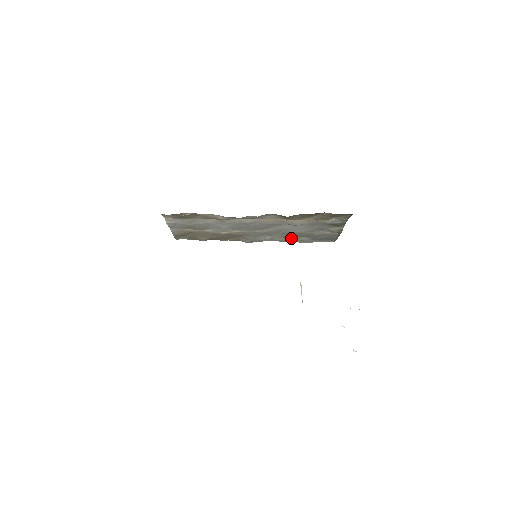
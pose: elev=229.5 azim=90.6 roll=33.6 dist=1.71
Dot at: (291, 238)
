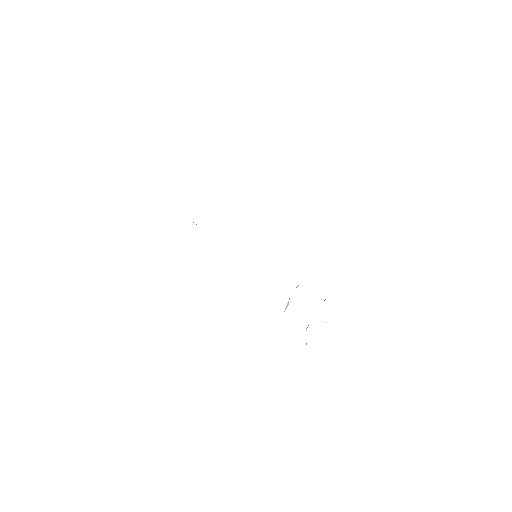
Dot at: occluded
